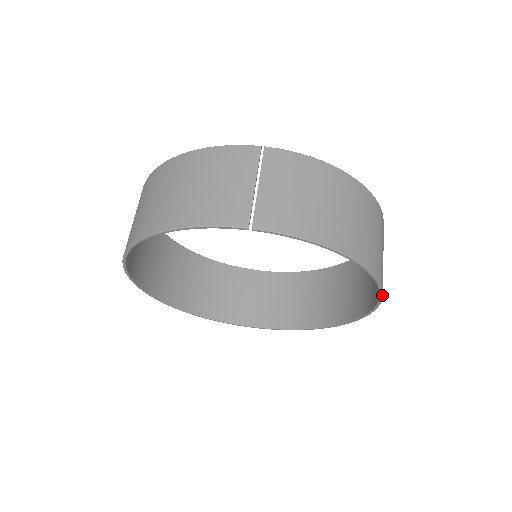
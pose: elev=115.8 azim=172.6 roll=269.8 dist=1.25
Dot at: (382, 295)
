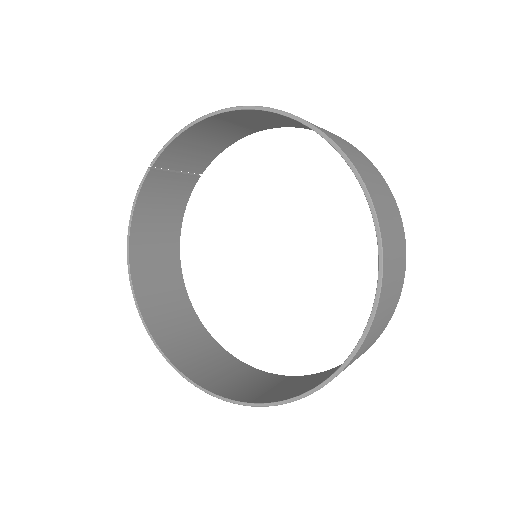
Dot at: (297, 118)
